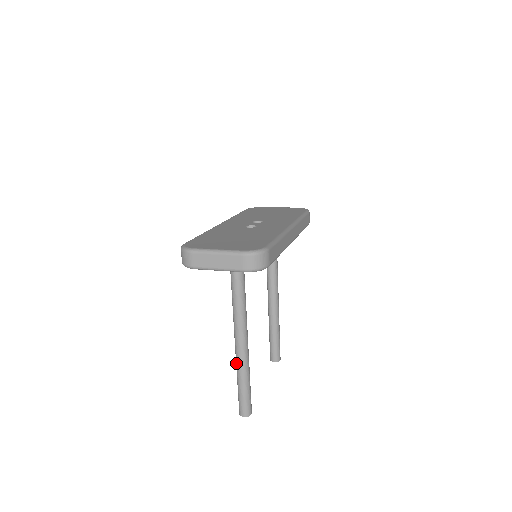
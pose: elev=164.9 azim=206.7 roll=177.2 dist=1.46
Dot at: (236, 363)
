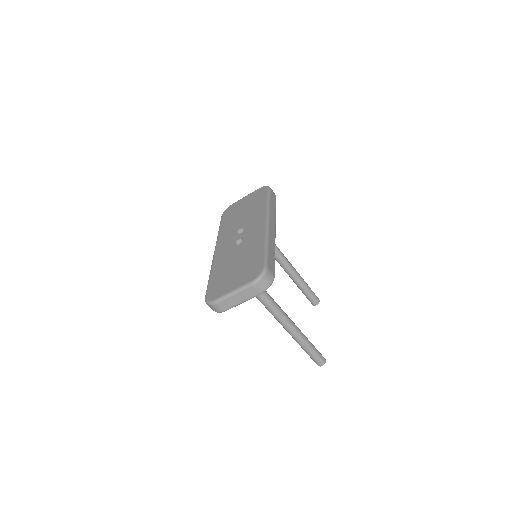
Dot at: occluded
